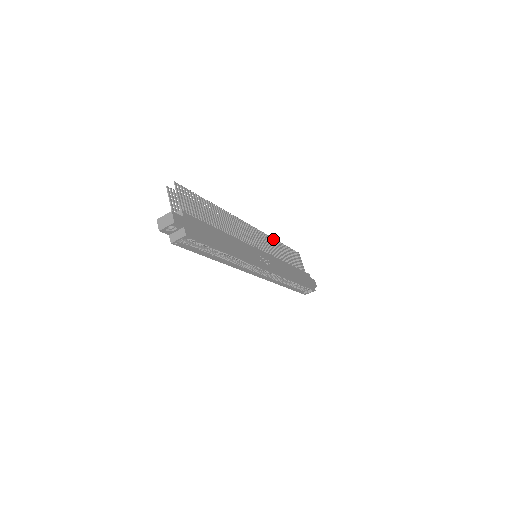
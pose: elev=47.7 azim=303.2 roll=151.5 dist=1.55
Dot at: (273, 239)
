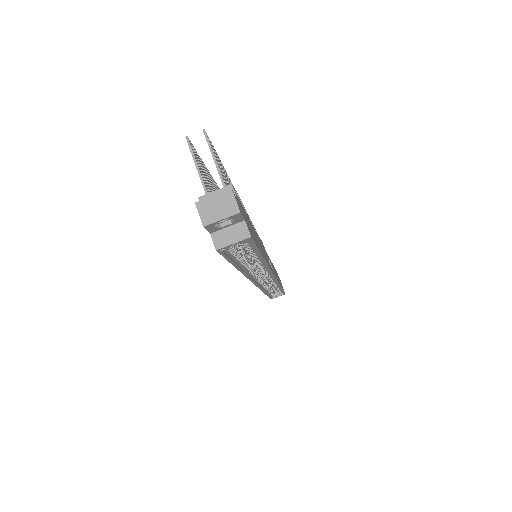
Dot at: occluded
